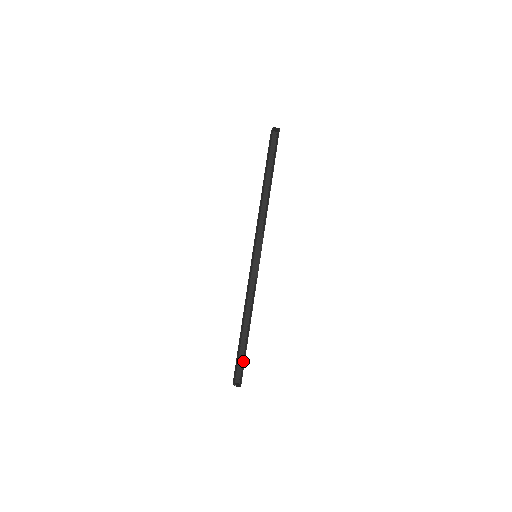
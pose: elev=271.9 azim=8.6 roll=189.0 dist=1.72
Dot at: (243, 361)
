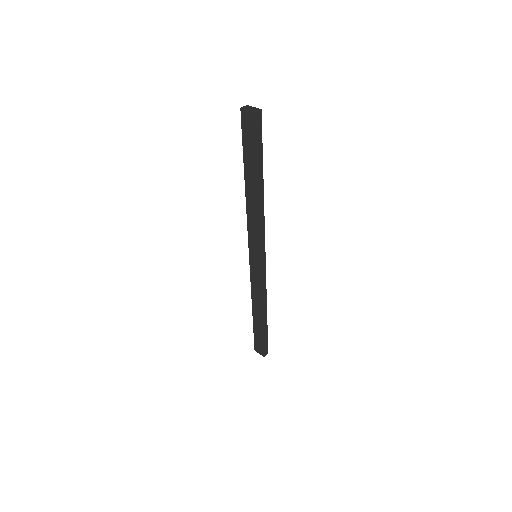
Dot at: (263, 336)
